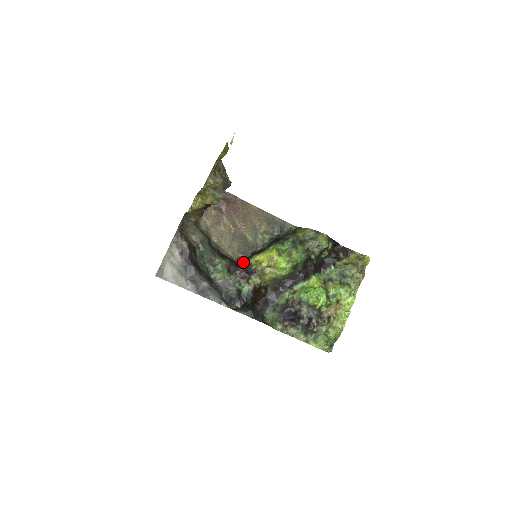
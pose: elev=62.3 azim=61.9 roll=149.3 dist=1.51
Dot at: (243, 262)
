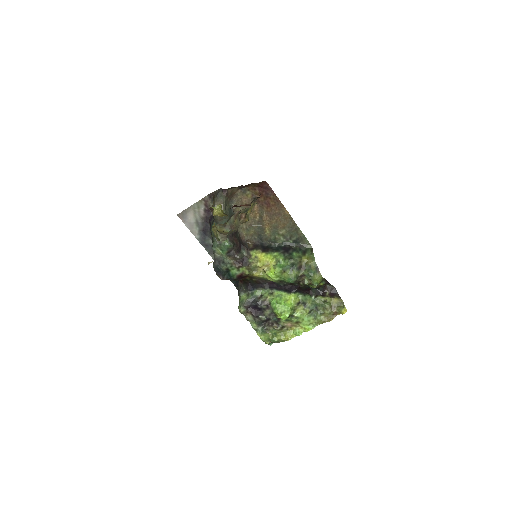
Dot at: (247, 249)
